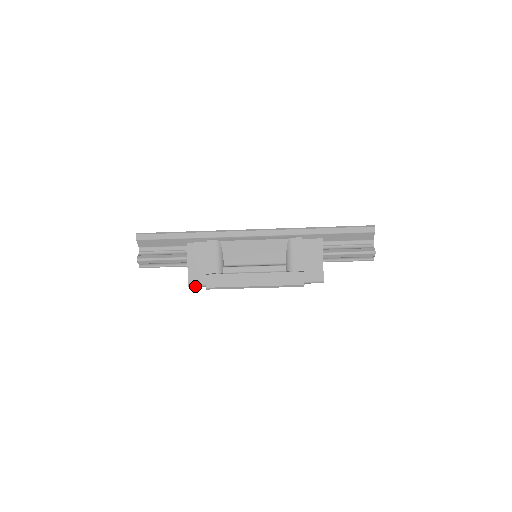
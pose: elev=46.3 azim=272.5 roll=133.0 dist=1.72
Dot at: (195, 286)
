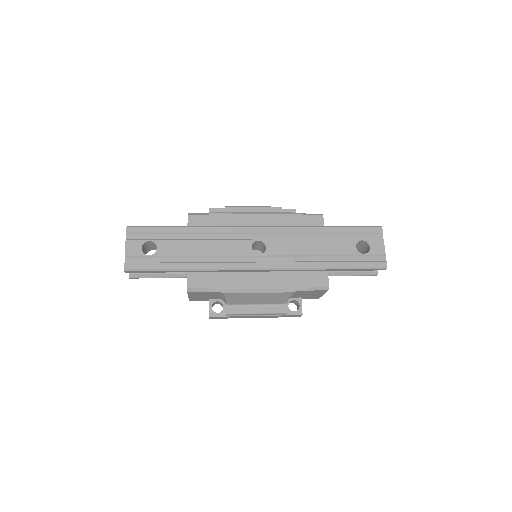
Dot at: (196, 300)
